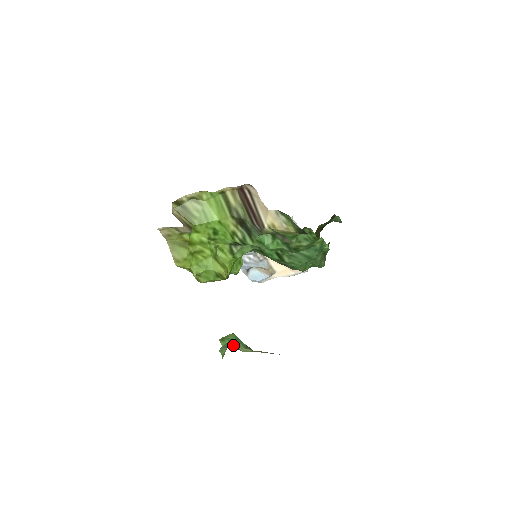
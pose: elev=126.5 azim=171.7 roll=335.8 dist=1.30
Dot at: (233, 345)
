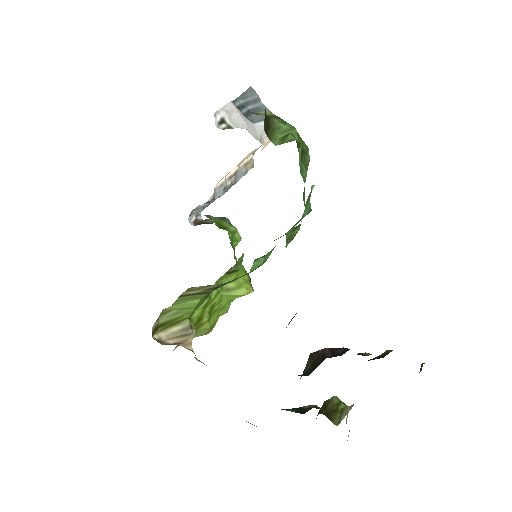
Dot at: occluded
